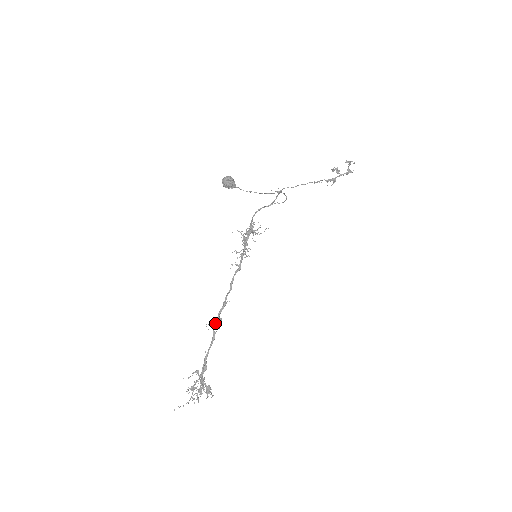
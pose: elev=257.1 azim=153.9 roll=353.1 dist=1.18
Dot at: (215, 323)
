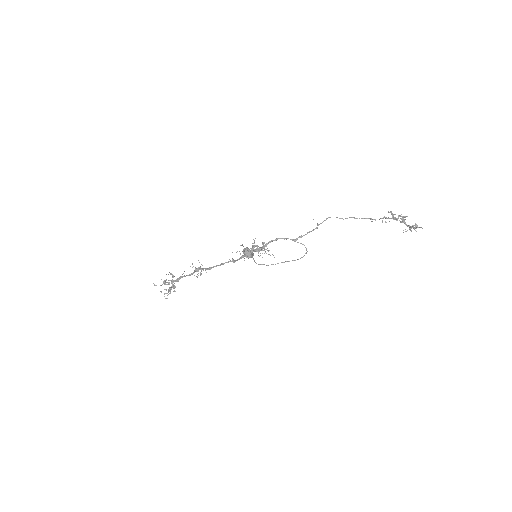
Dot at: (197, 271)
